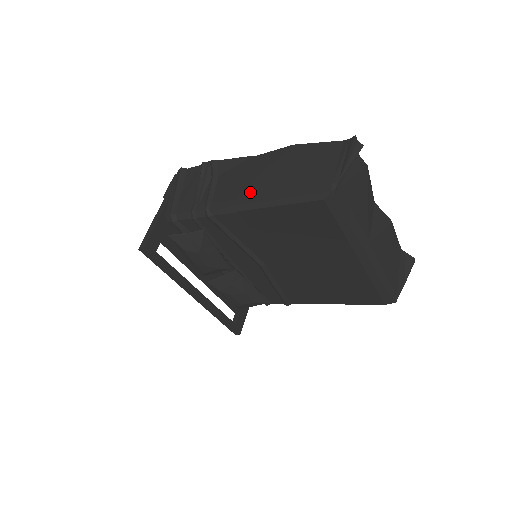
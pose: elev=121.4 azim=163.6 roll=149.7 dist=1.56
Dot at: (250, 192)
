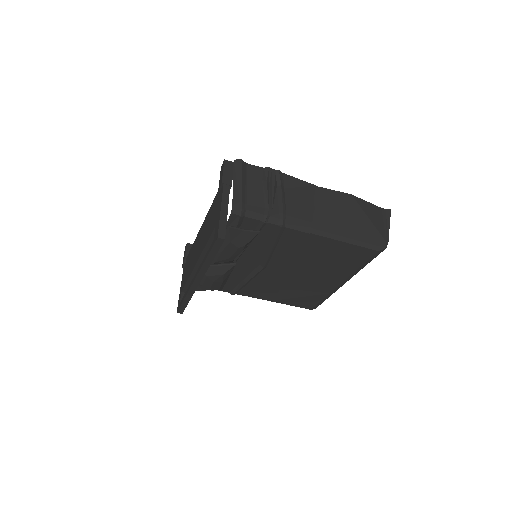
Dot at: (323, 221)
